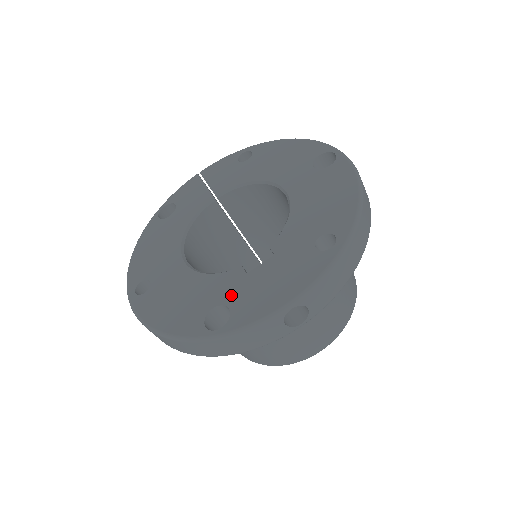
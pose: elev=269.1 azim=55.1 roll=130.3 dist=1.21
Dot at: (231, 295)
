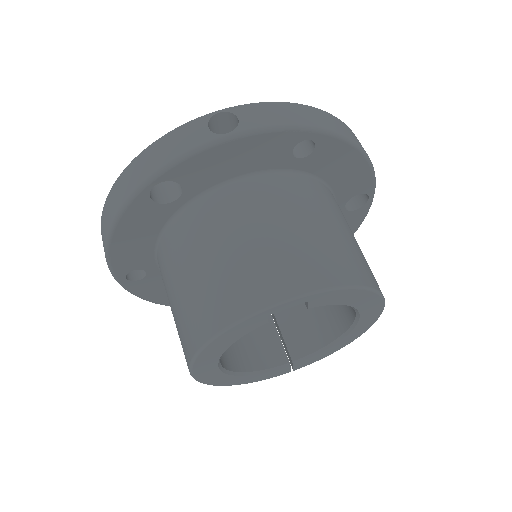
Dot at: occluded
